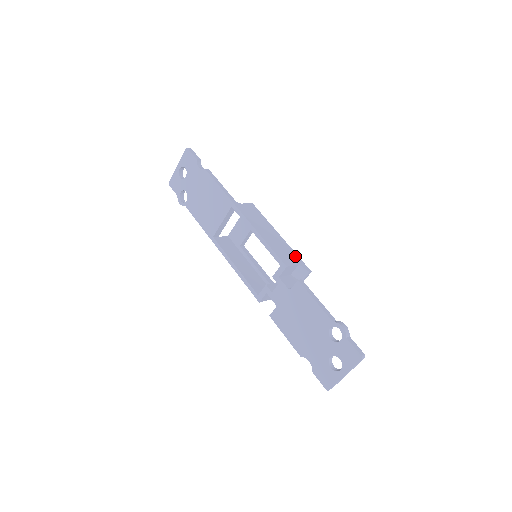
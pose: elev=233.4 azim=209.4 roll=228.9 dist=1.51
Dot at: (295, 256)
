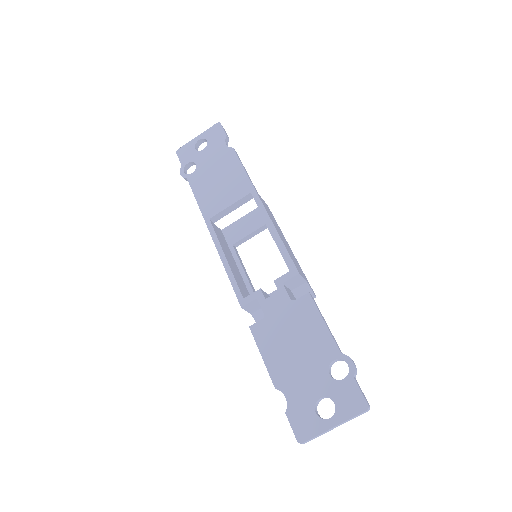
Dot at: (303, 273)
